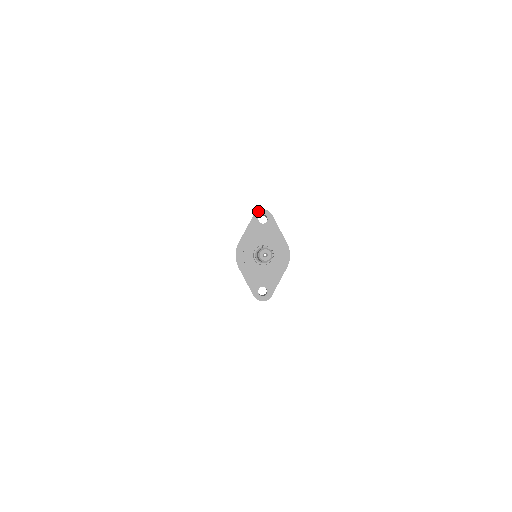
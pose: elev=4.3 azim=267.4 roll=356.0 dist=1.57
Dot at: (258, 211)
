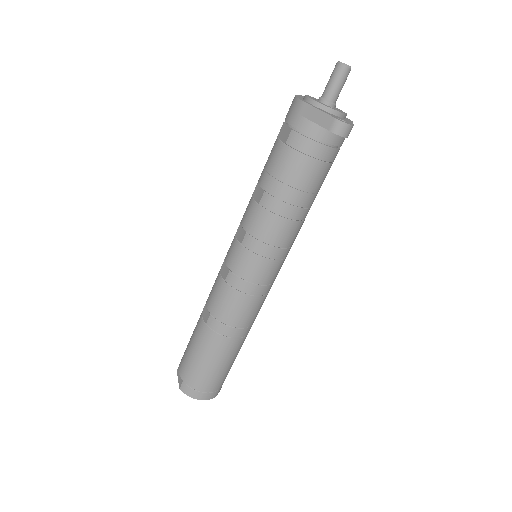
Dot at: (301, 95)
